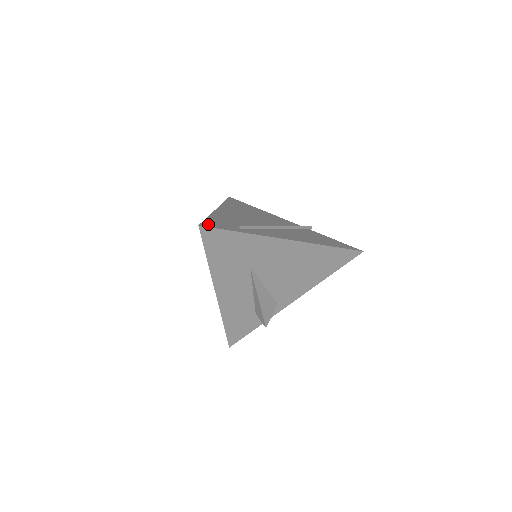
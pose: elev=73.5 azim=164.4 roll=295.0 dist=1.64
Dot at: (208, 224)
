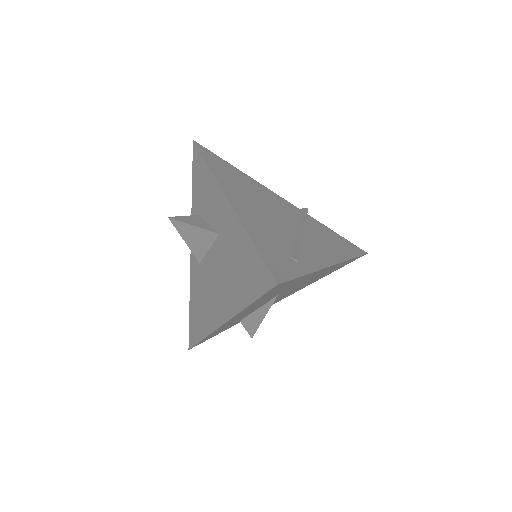
Dot at: (276, 271)
